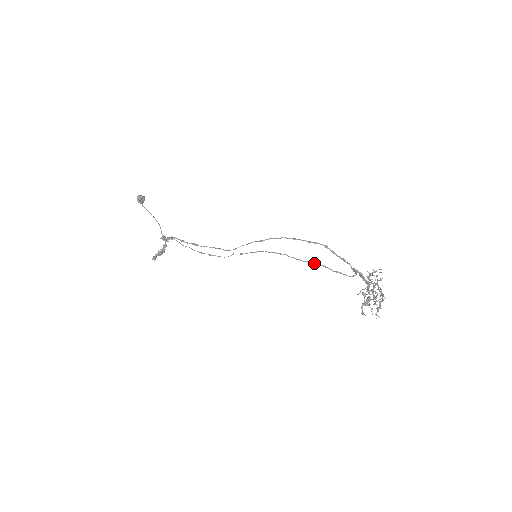
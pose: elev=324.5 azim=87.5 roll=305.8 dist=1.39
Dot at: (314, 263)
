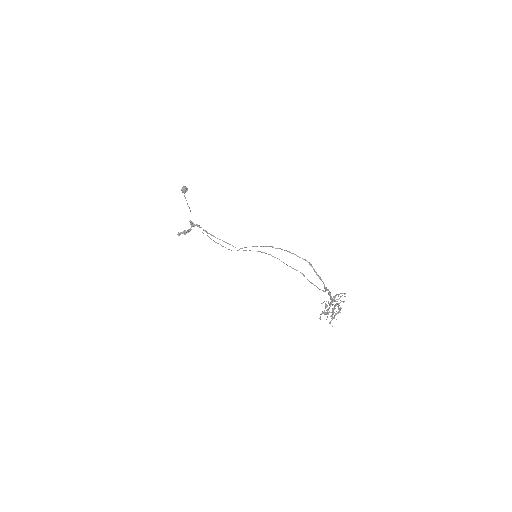
Dot at: (297, 270)
